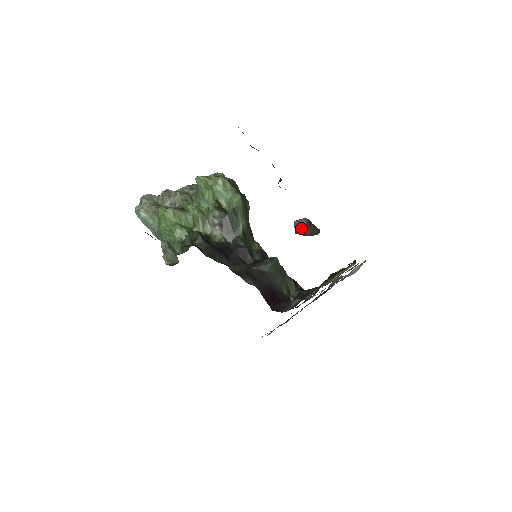
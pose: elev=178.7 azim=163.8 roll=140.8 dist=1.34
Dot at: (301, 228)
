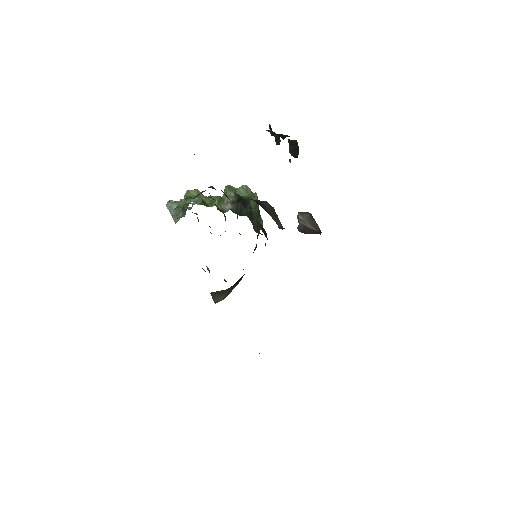
Dot at: (303, 216)
